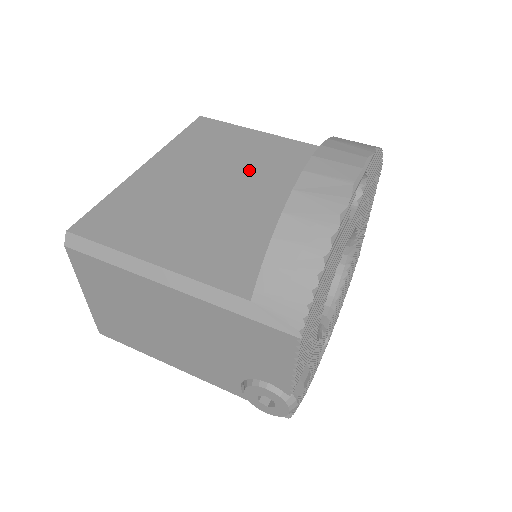
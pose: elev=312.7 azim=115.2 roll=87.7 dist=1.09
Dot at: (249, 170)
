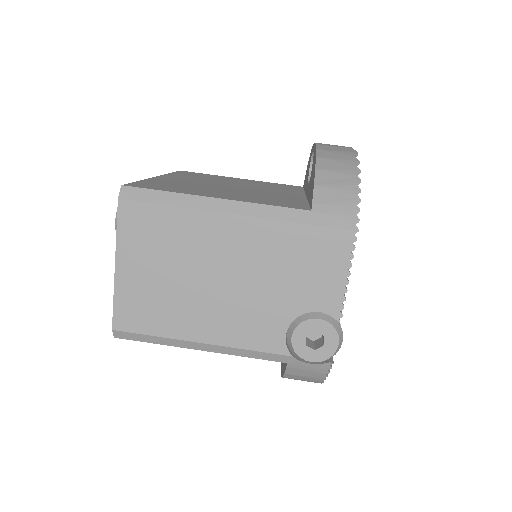
Dot at: (245, 184)
